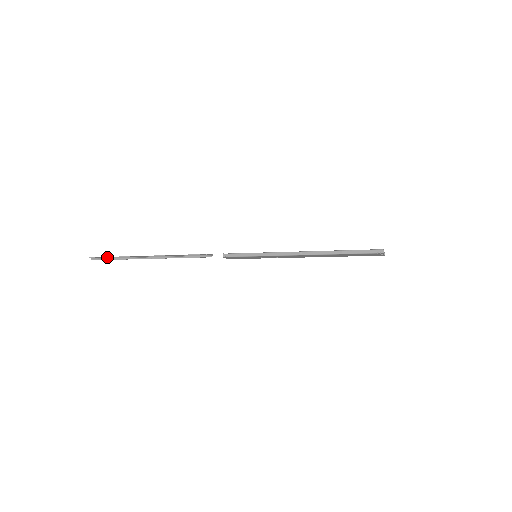
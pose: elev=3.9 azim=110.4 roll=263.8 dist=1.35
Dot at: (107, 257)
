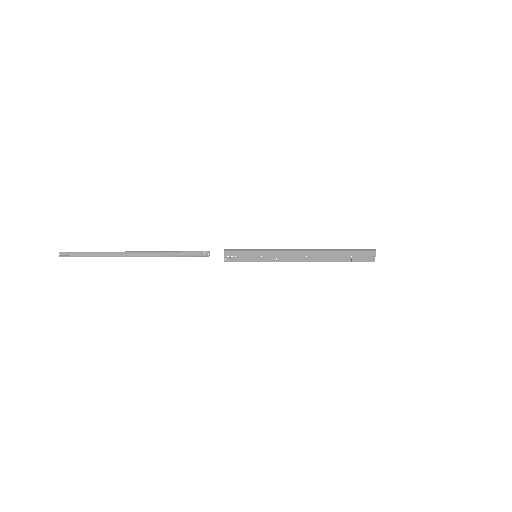
Dot at: (83, 253)
